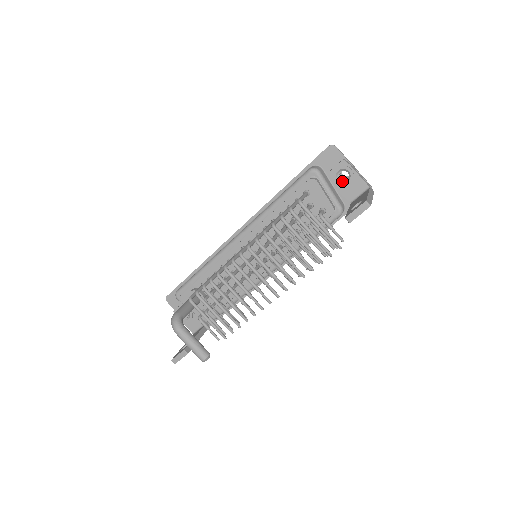
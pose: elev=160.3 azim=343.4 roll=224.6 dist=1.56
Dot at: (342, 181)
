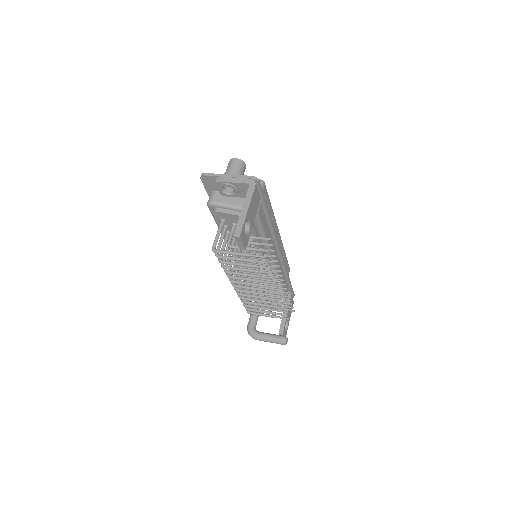
Dot at: (233, 192)
